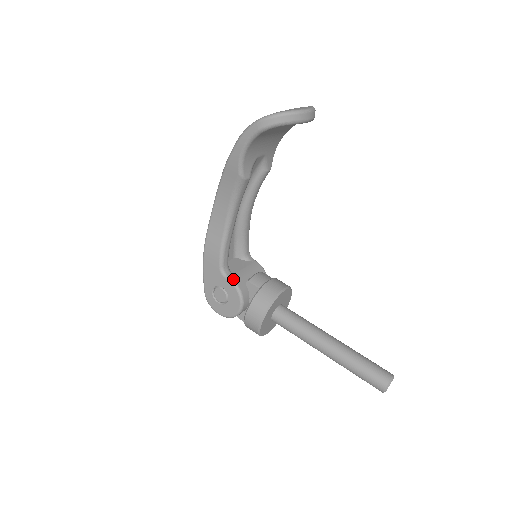
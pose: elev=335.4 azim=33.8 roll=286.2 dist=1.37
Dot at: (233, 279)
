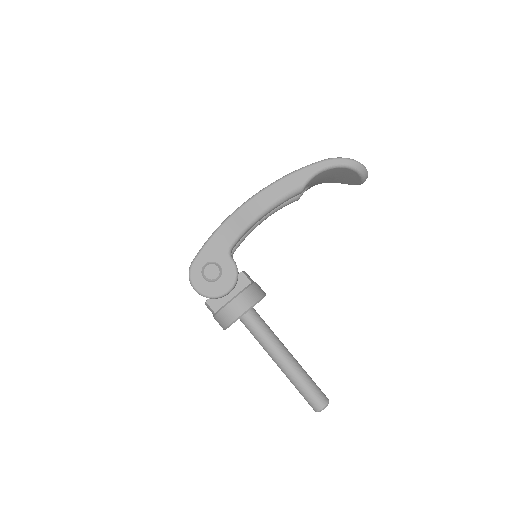
Dot at: occluded
